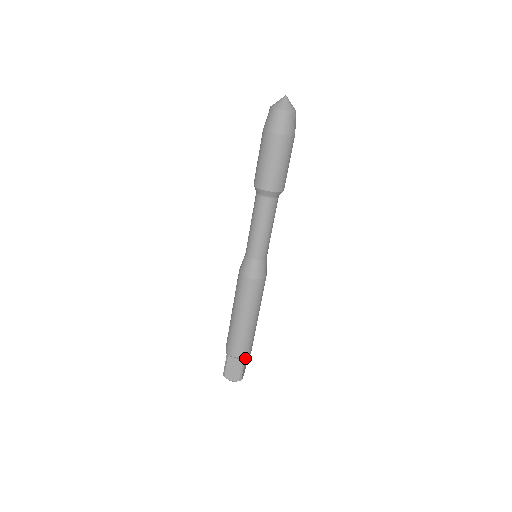
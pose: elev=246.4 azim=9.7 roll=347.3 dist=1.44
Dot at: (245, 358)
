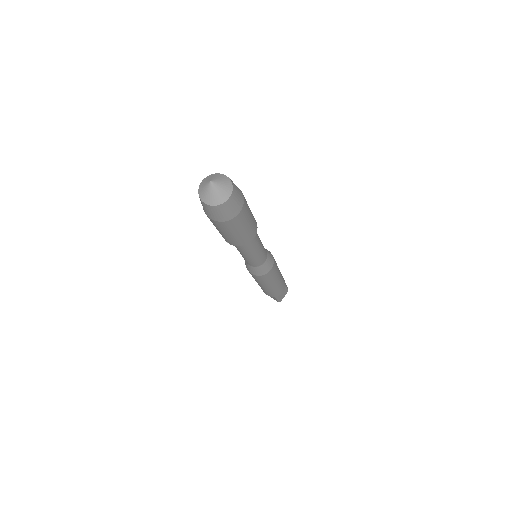
Dot at: (277, 296)
